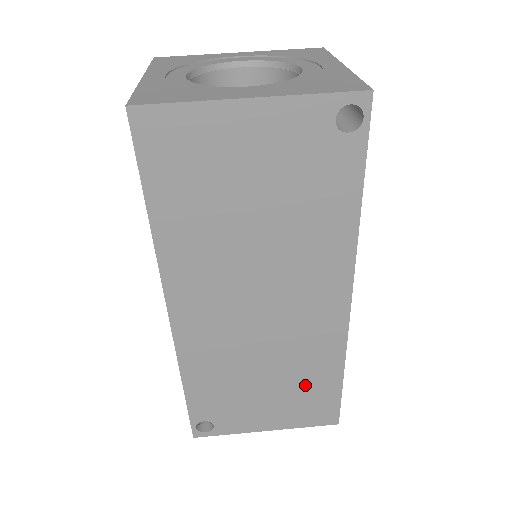
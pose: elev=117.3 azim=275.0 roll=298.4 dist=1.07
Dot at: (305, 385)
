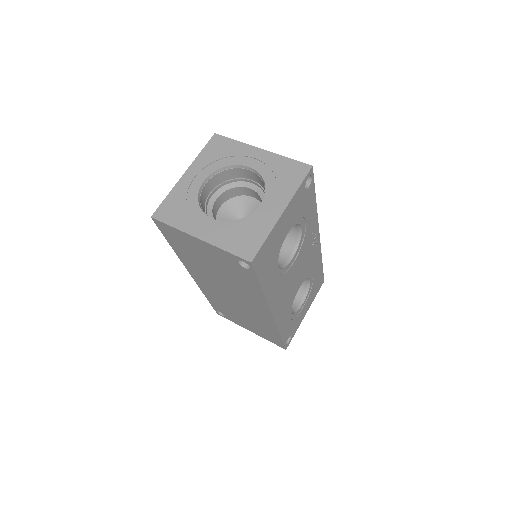
Dot at: (263, 328)
